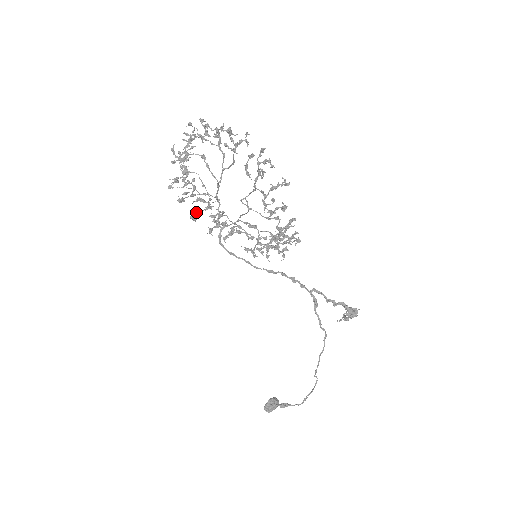
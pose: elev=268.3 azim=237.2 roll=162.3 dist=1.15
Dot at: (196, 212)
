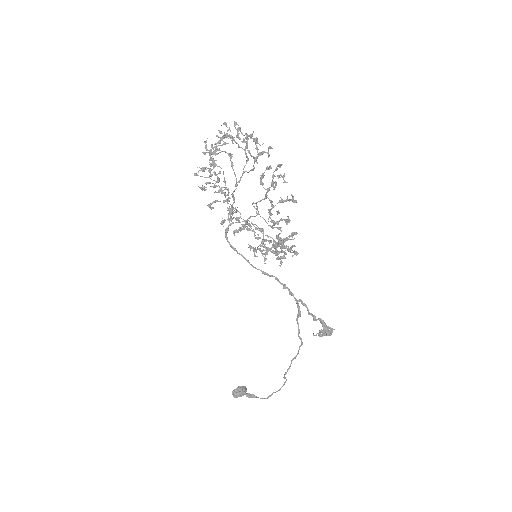
Dot at: (214, 202)
